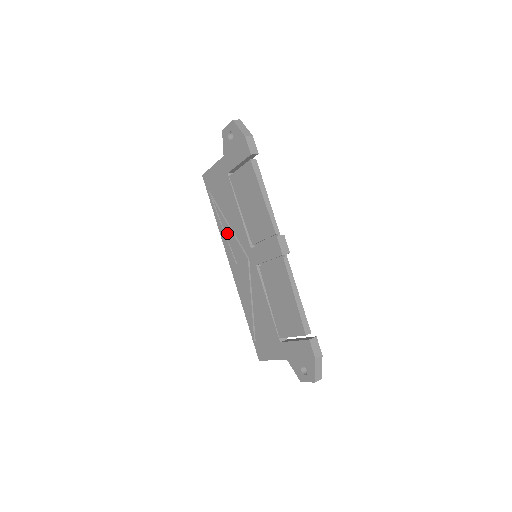
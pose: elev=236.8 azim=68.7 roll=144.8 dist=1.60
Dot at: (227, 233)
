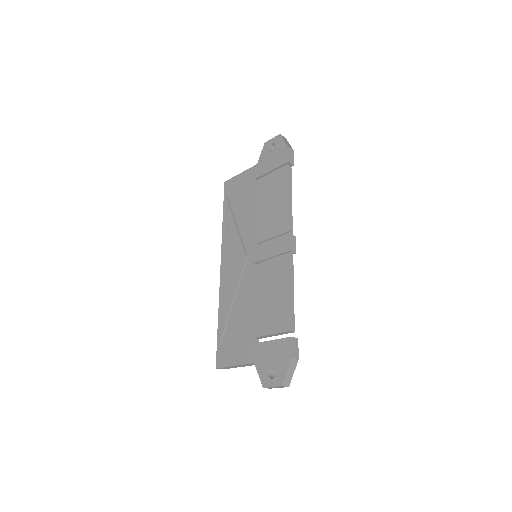
Dot at: (231, 233)
